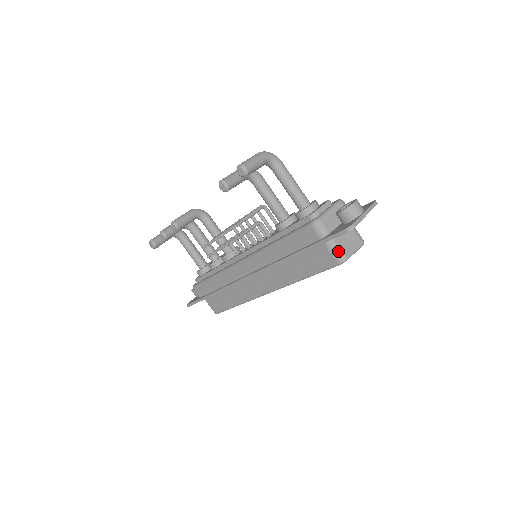
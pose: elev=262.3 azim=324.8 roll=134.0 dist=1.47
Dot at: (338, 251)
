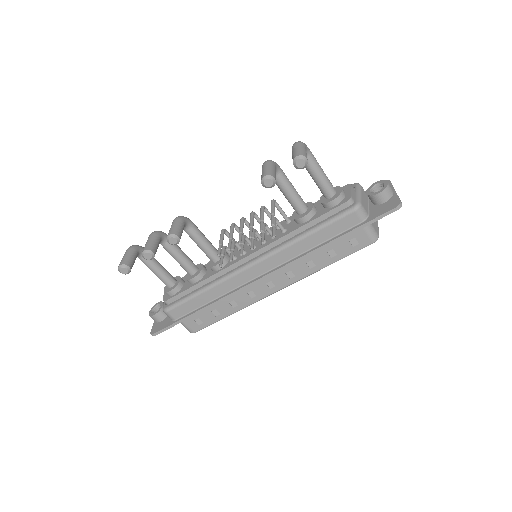
Dot at: (373, 231)
